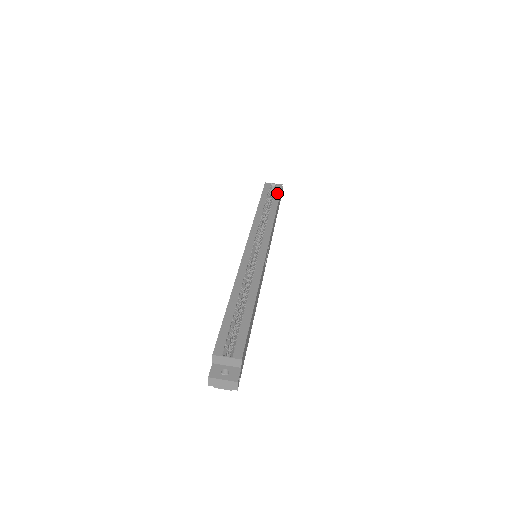
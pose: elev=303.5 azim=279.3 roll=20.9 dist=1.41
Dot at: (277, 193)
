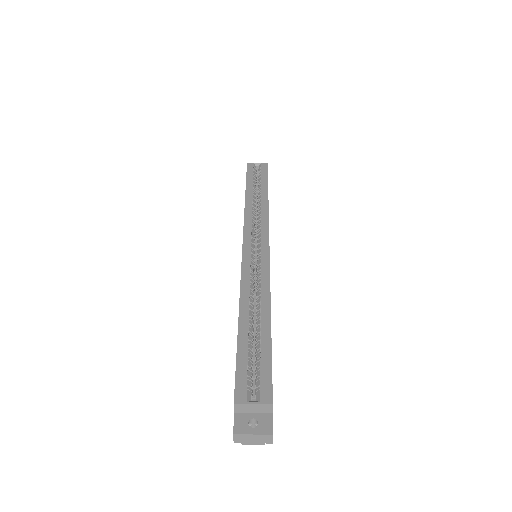
Dot at: (264, 174)
